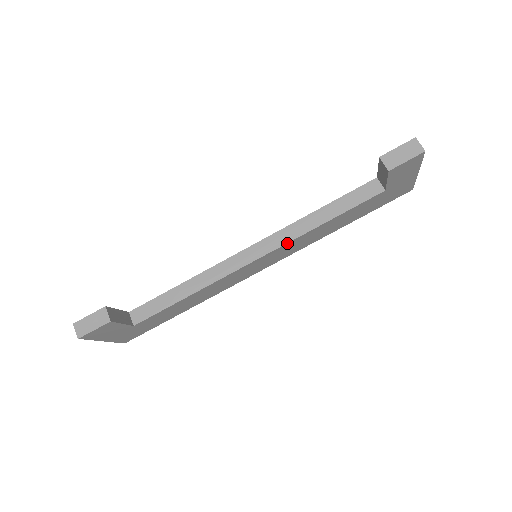
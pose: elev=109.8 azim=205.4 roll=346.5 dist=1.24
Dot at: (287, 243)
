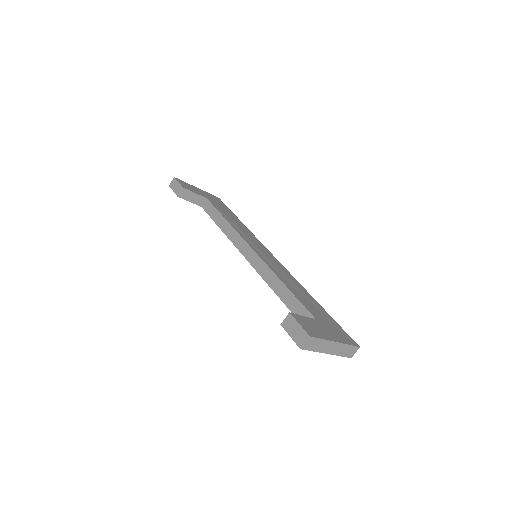
Dot at: (259, 273)
